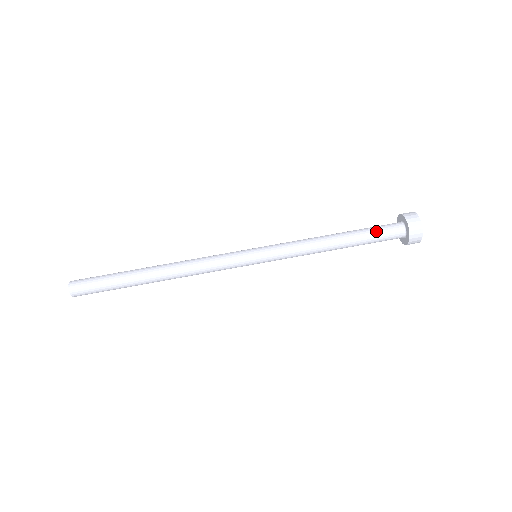
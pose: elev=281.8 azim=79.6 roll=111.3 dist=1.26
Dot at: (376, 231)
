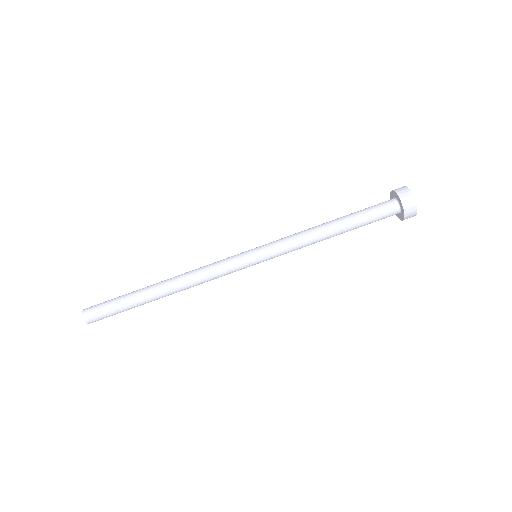
Dot at: (367, 208)
